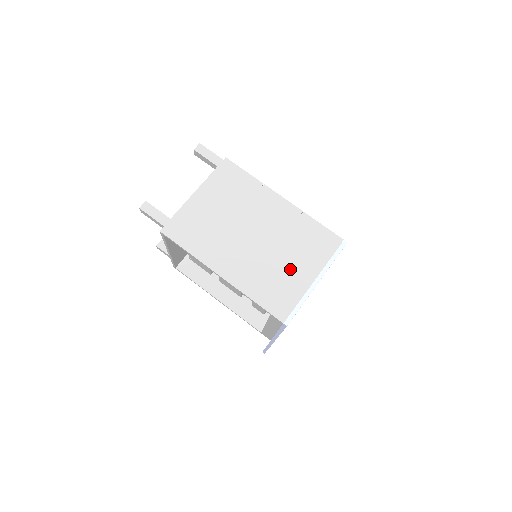
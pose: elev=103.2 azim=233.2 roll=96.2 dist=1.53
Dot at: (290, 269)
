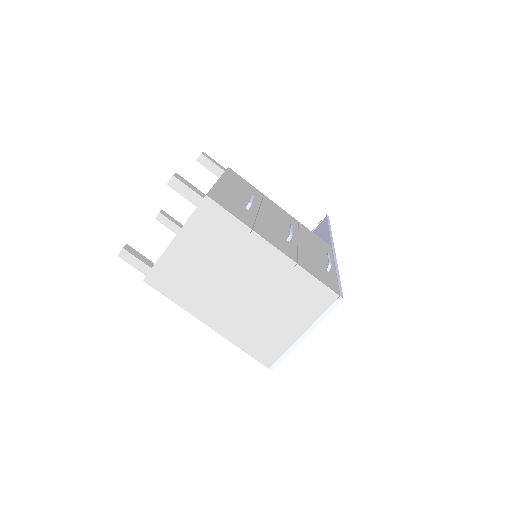
Dot at: (278, 323)
